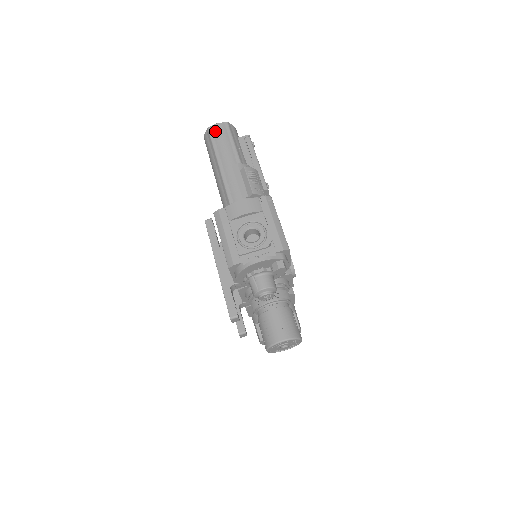
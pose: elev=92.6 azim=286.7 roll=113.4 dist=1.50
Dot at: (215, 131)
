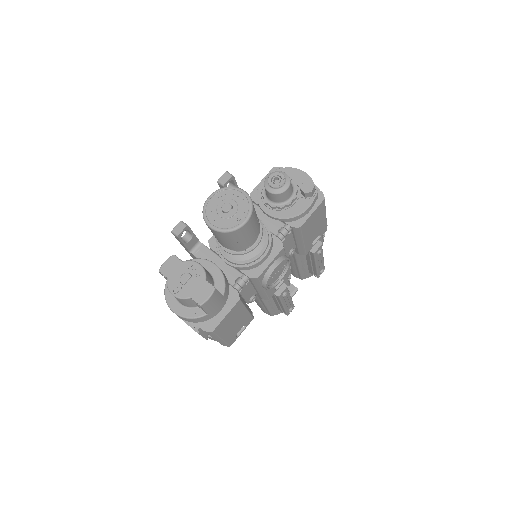
Dot at: occluded
